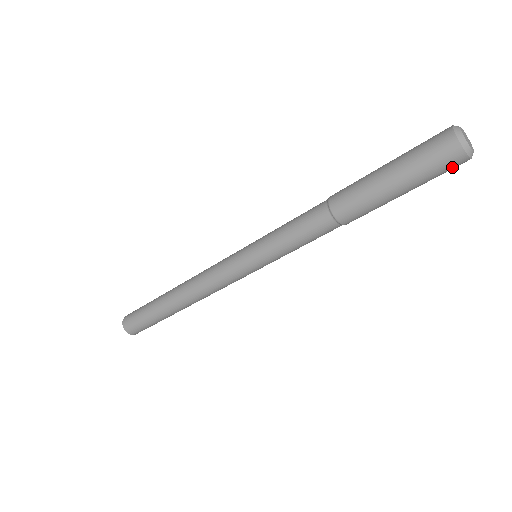
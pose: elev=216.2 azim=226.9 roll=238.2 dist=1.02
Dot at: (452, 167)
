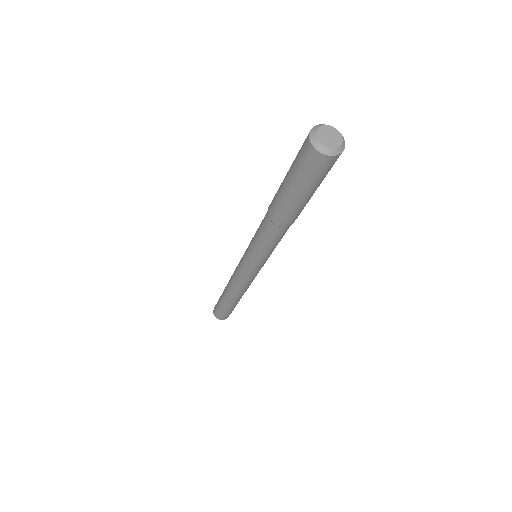
Dot at: (312, 162)
